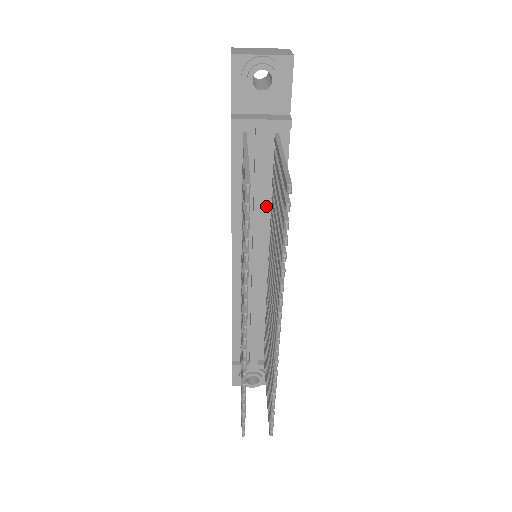
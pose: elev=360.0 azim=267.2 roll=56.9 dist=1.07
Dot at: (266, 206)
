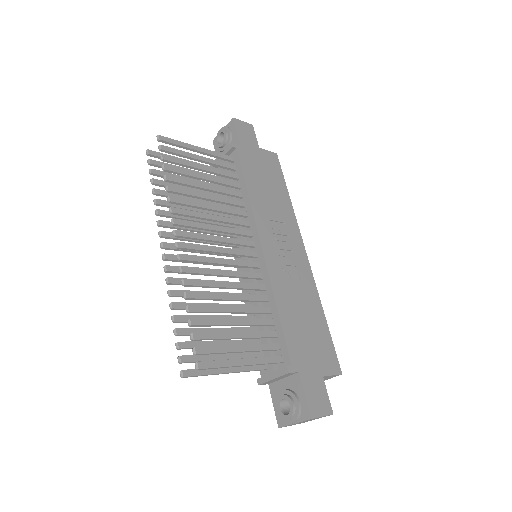
Dot at: occluded
